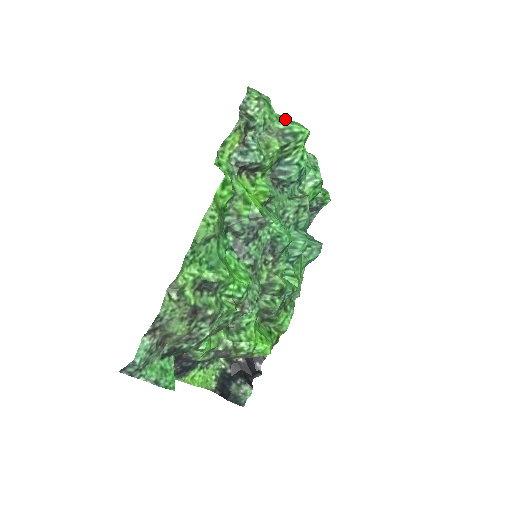
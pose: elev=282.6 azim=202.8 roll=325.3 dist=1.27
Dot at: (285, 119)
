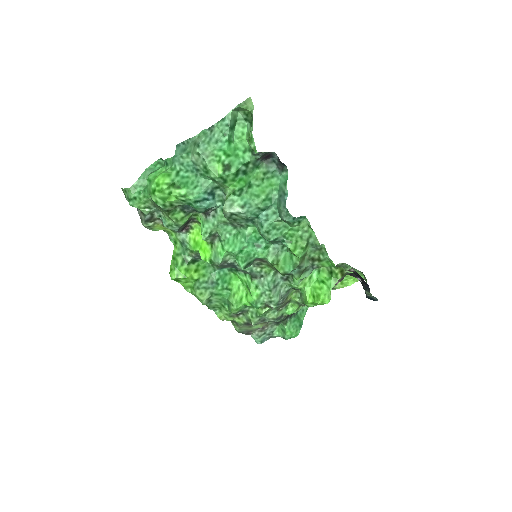
Dot at: (147, 190)
